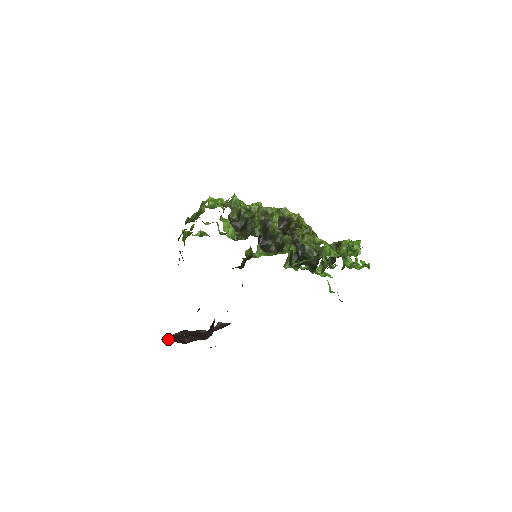
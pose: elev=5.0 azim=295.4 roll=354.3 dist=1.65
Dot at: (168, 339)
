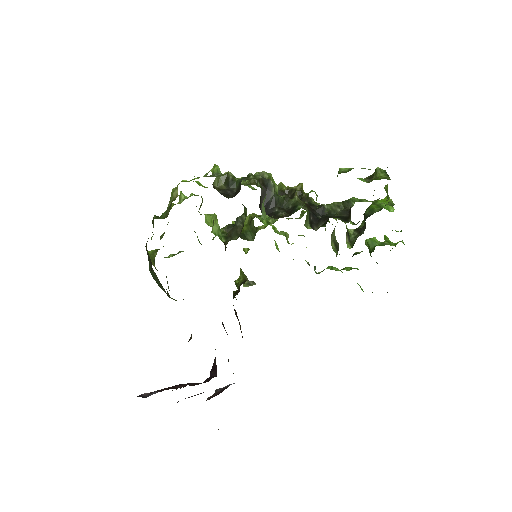
Dot at: (149, 393)
